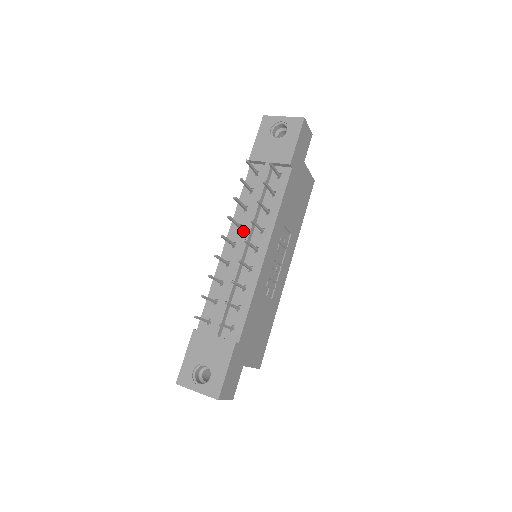
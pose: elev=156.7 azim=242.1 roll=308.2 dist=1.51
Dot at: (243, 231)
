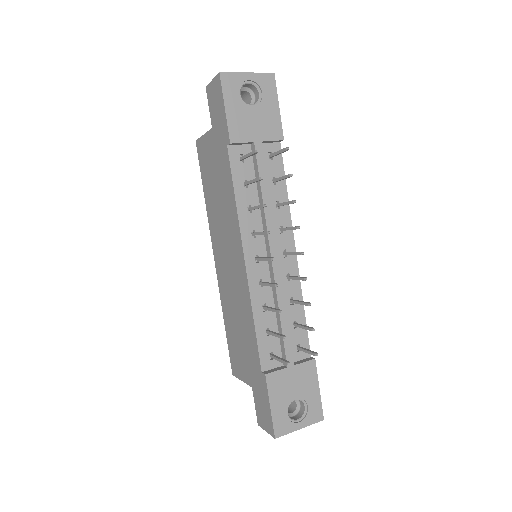
Dot at: (260, 238)
